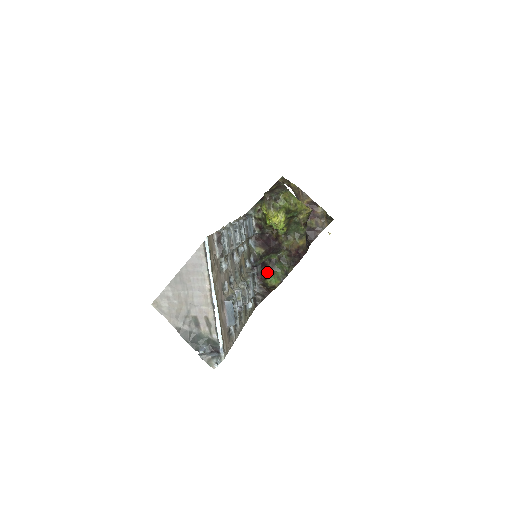
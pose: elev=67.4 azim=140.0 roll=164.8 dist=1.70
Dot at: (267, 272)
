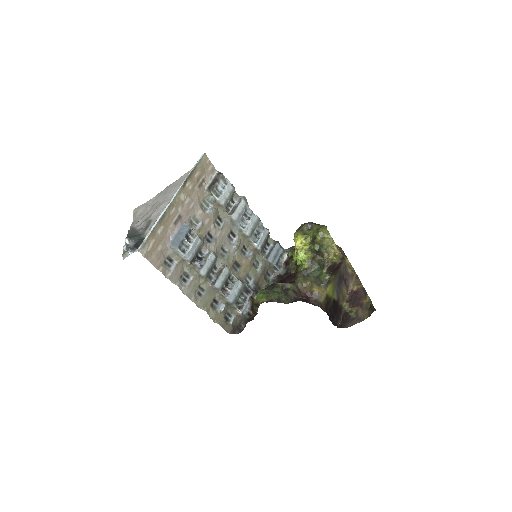
Dot at: occluded
